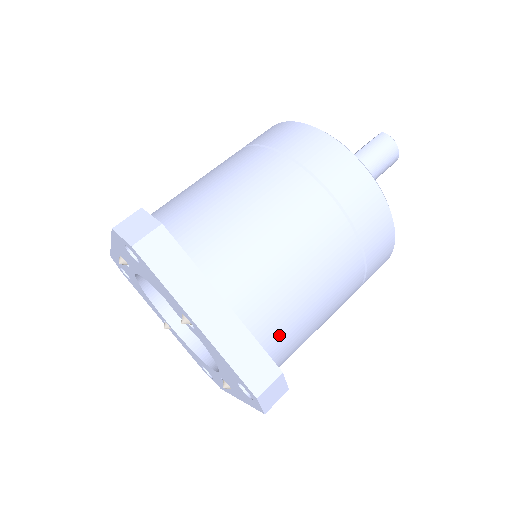
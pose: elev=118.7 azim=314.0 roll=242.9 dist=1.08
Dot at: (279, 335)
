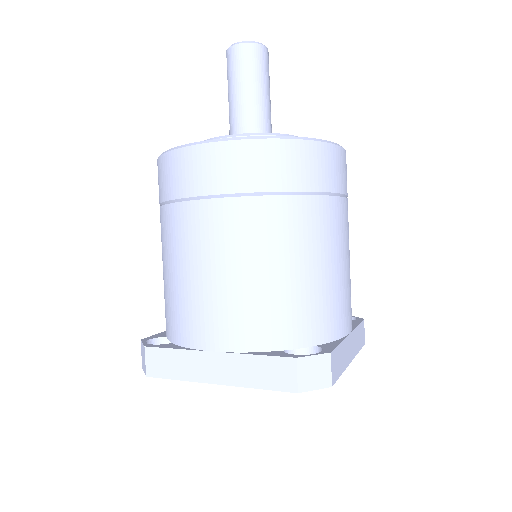
Dot at: (281, 325)
